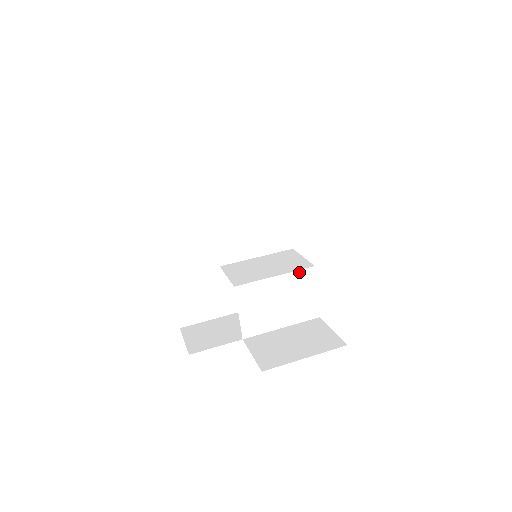
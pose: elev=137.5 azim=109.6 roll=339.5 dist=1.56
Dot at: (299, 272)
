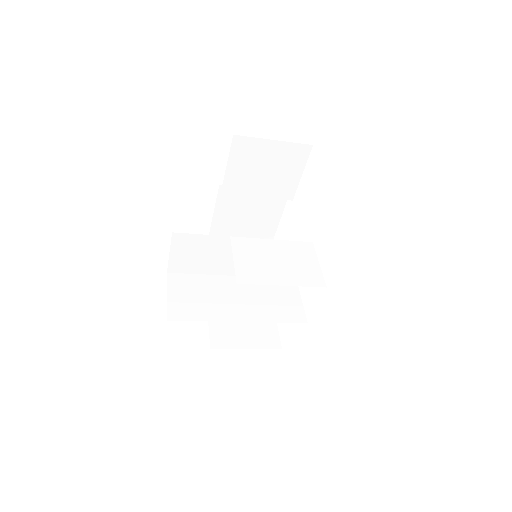
Dot at: (297, 243)
